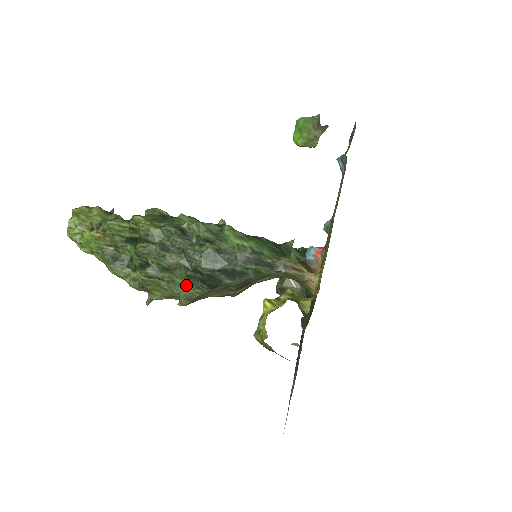
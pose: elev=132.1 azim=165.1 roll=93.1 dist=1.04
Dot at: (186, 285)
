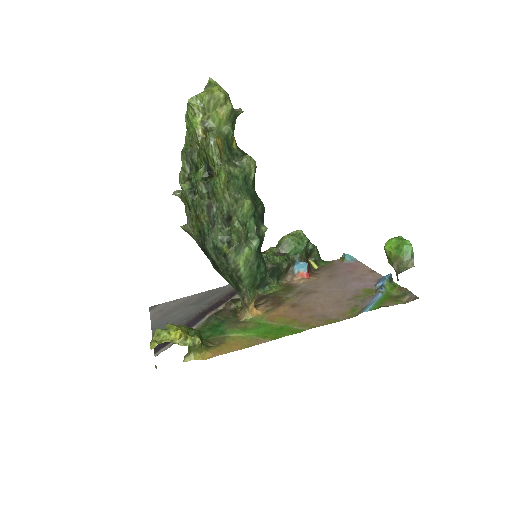
Dot at: (195, 229)
